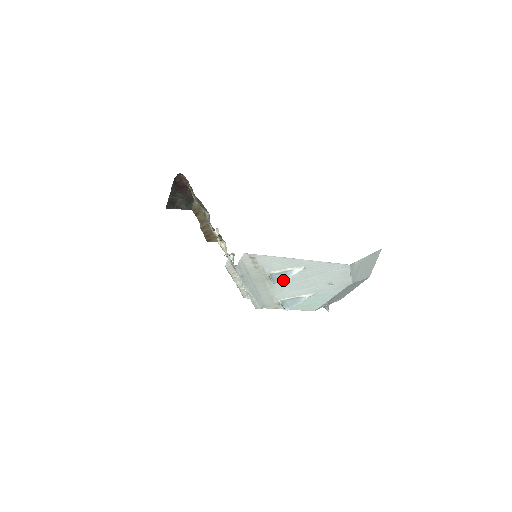
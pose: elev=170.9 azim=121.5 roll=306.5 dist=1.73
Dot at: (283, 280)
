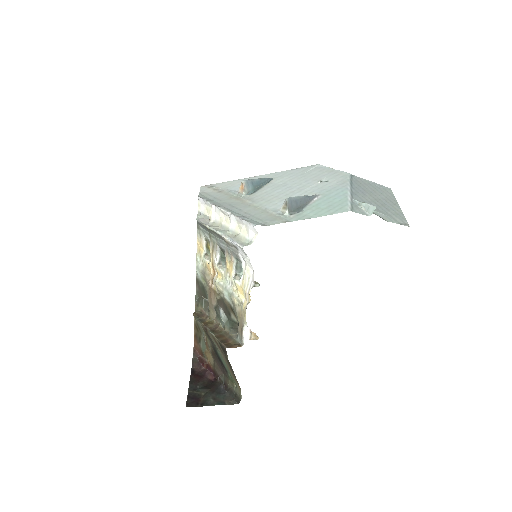
Dot at: (251, 180)
